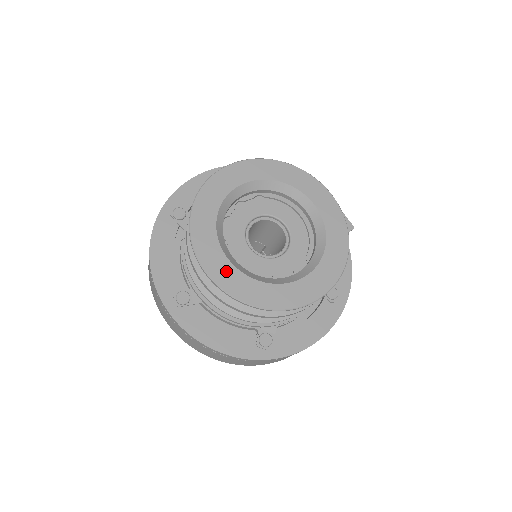
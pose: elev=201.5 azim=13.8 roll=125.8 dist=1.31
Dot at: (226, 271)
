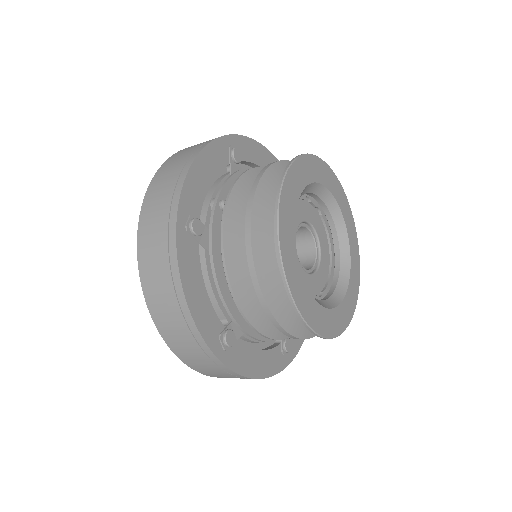
Dot at: (290, 240)
